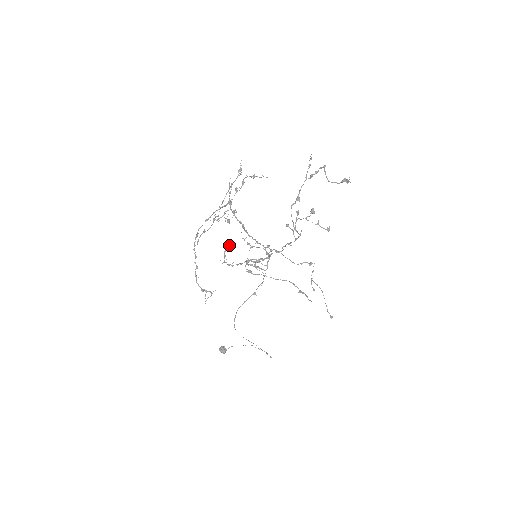
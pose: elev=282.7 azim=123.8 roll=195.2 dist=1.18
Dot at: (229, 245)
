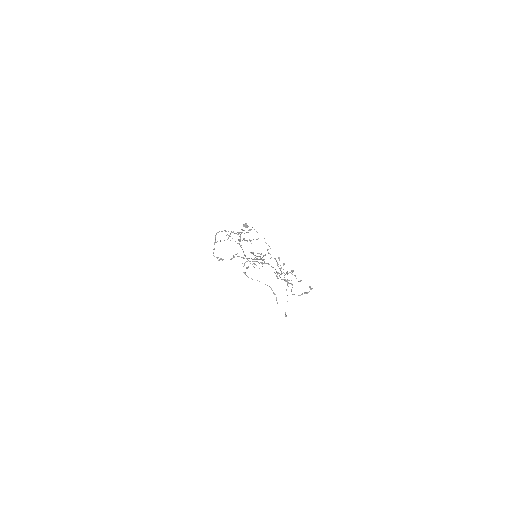
Dot at: occluded
